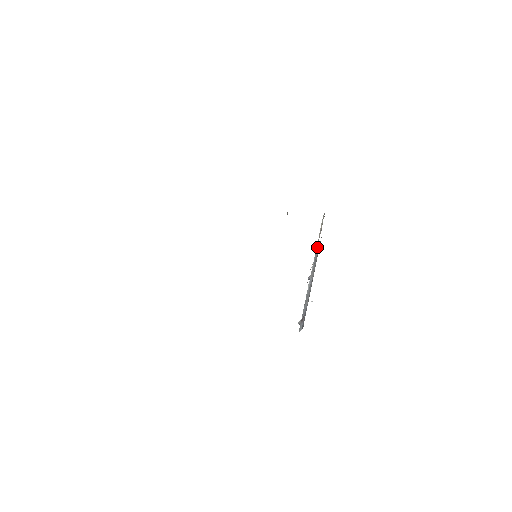
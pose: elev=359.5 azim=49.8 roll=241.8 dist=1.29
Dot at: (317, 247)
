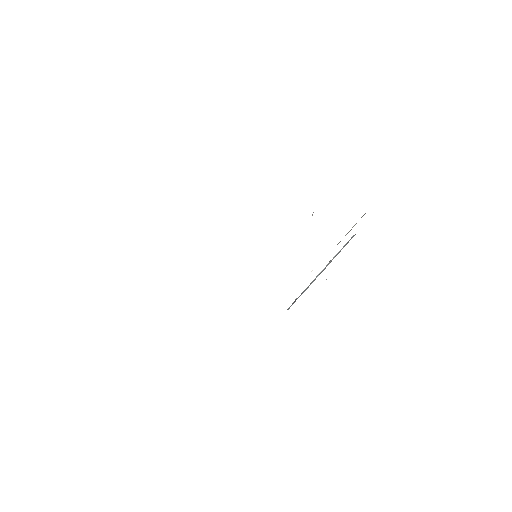
Dot at: occluded
